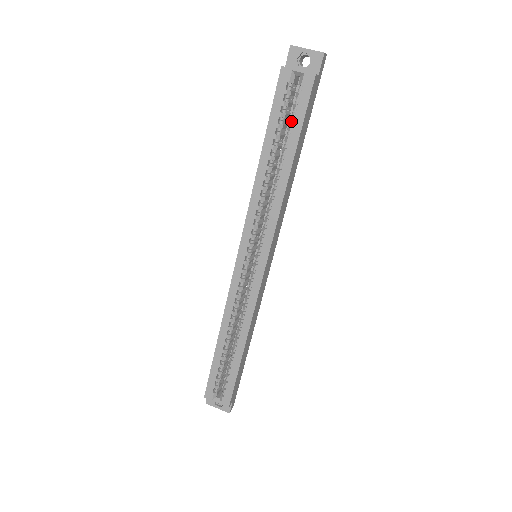
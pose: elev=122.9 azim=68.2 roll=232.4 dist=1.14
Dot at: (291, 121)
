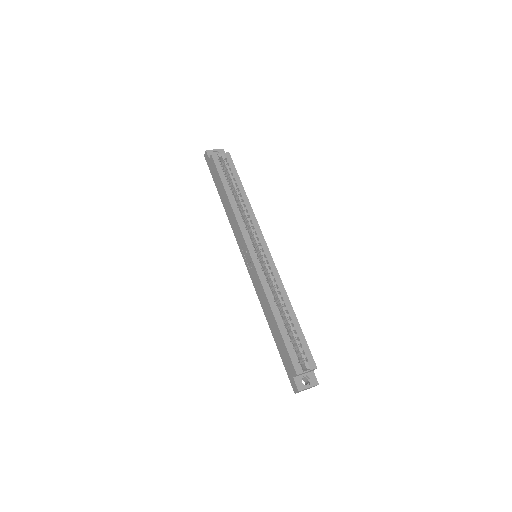
Dot at: (231, 175)
